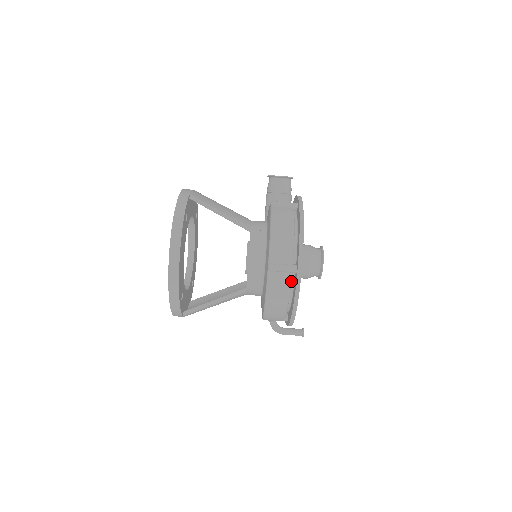
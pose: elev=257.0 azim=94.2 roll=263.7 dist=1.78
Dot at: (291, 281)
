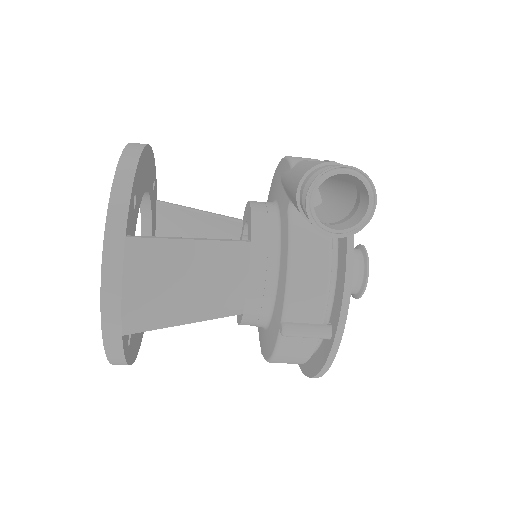
Dot at: occluded
